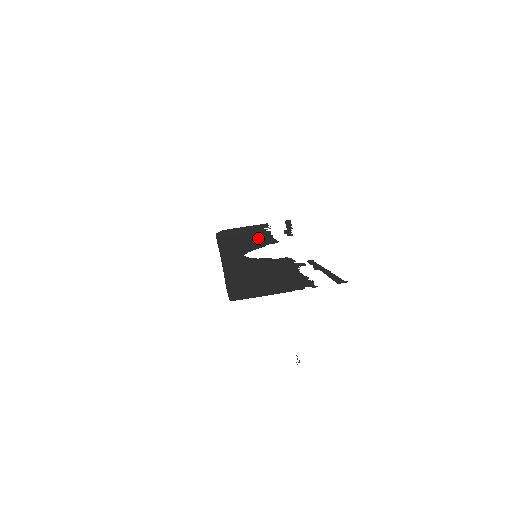
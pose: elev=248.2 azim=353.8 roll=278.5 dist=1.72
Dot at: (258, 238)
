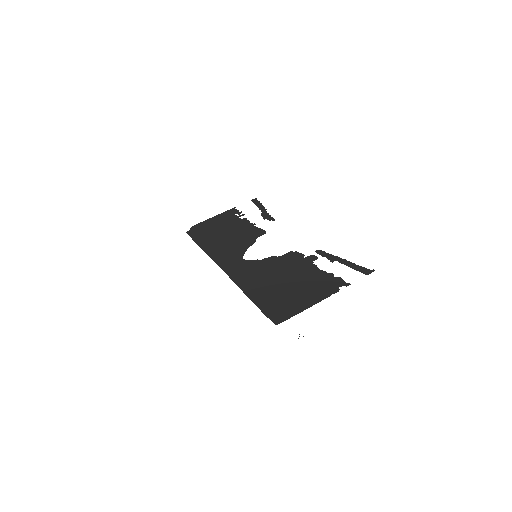
Dot at: (240, 231)
